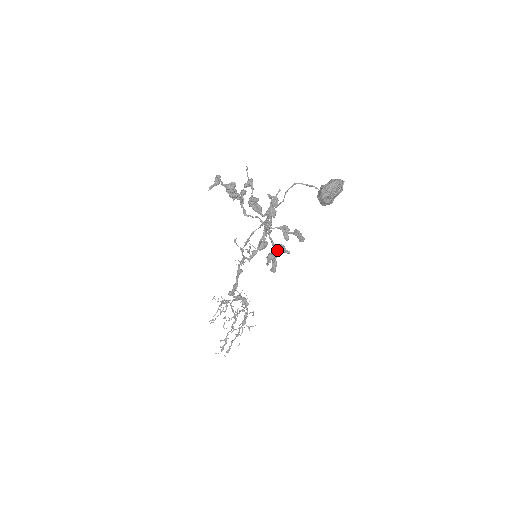
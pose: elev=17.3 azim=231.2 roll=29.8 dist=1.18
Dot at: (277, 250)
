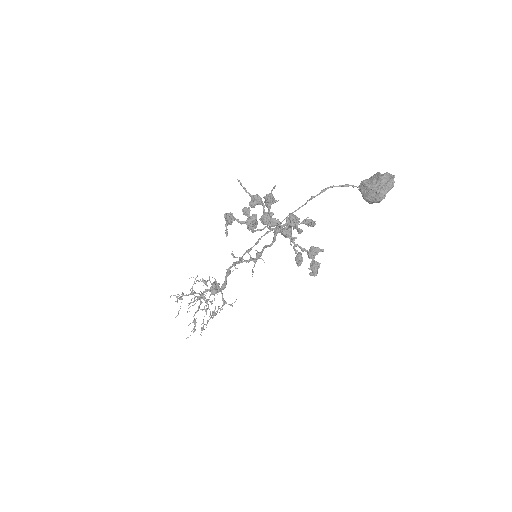
Dot at: (313, 255)
